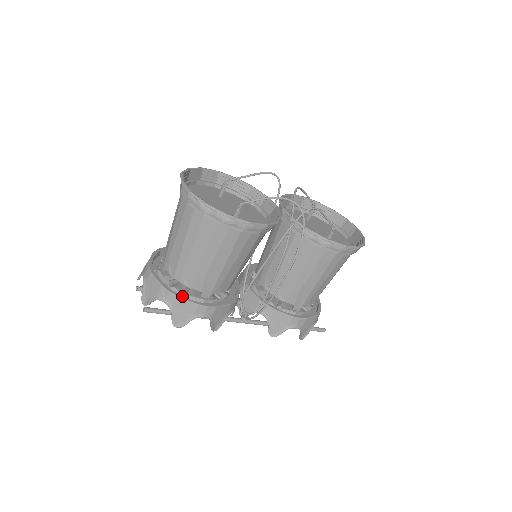
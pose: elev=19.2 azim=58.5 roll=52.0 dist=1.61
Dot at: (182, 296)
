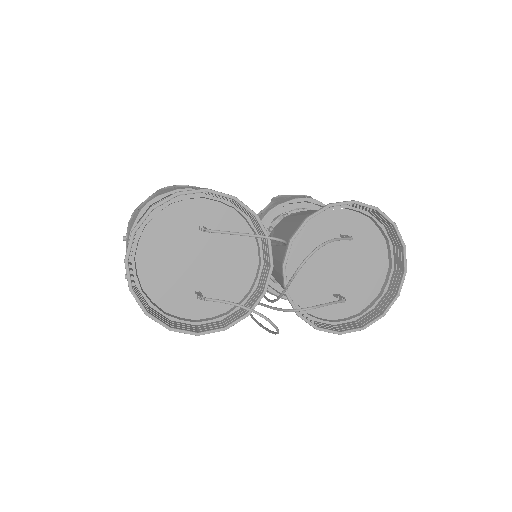
Dot at: occluded
